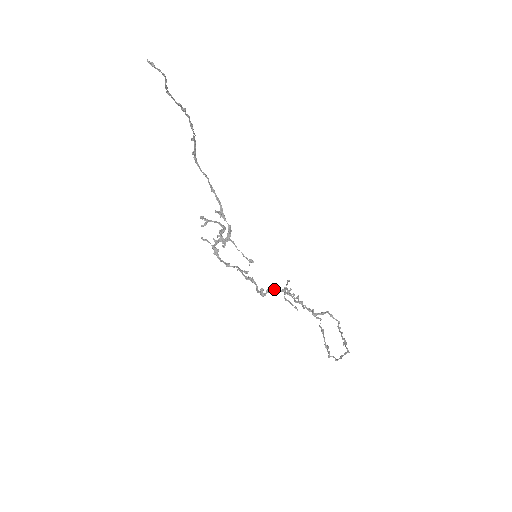
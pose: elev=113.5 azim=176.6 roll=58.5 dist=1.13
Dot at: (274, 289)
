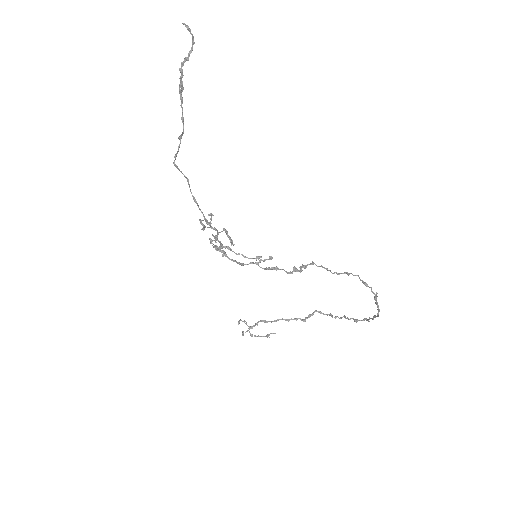
Dot at: (305, 265)
